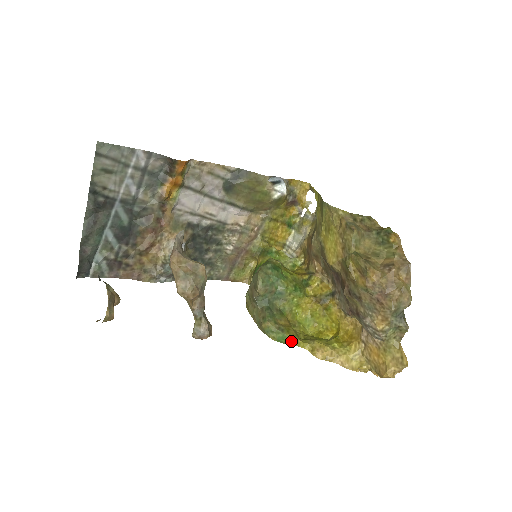
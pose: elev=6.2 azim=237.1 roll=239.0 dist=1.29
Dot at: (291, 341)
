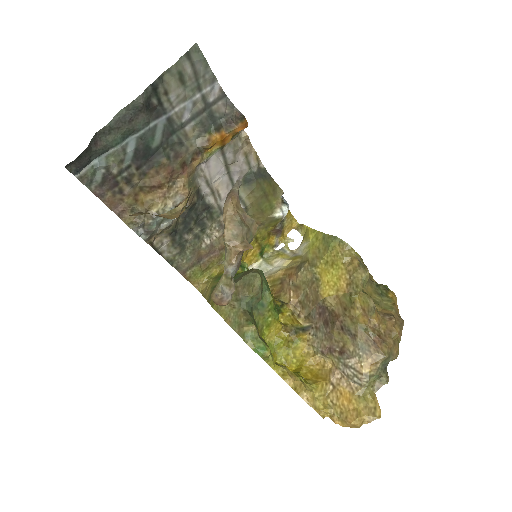
Dot at: (269, 356)
